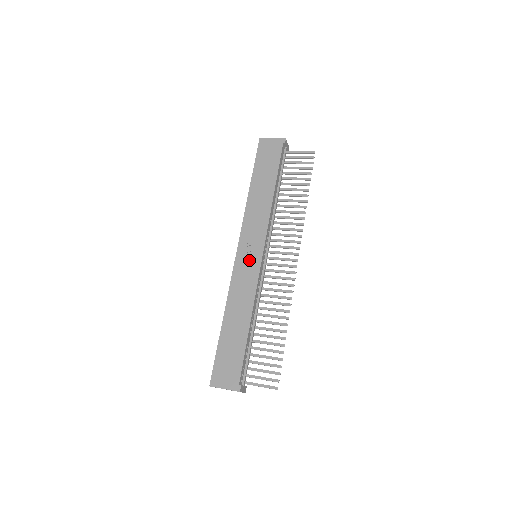
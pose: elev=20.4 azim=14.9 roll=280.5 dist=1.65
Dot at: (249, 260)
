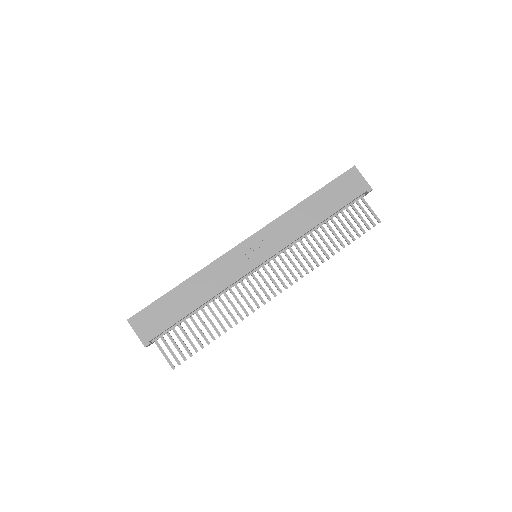
Dot at: (248, 257)
